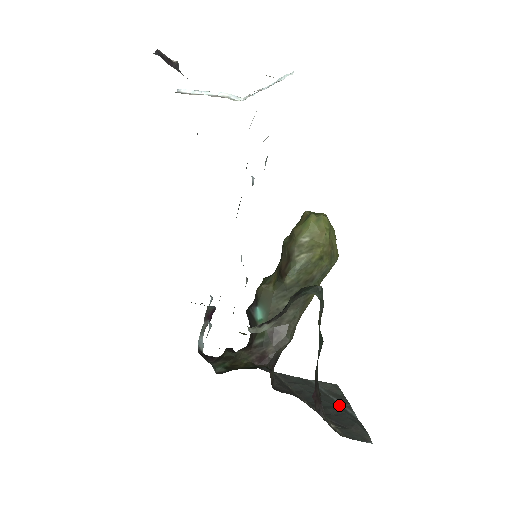
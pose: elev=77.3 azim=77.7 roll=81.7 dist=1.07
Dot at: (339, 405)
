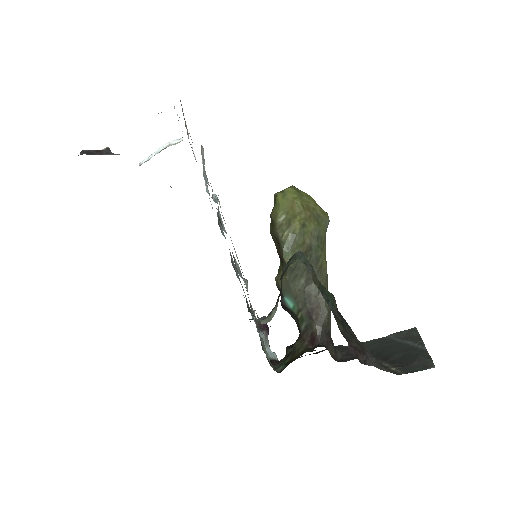
Dot at: (410, 346)
